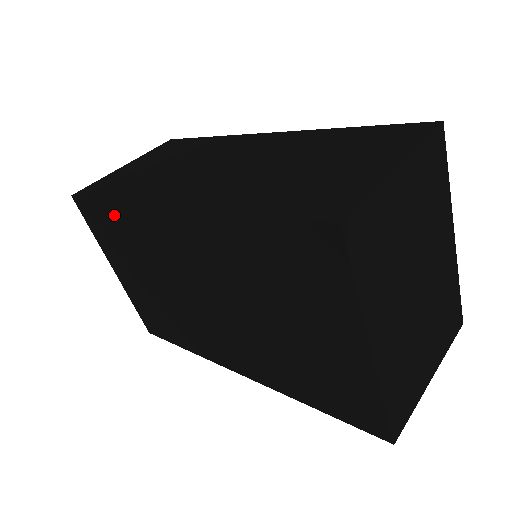
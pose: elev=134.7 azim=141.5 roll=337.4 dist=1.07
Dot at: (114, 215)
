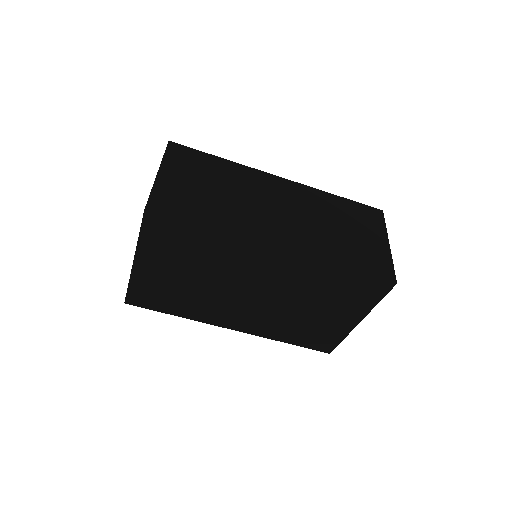
Dot at: (202, 238)
